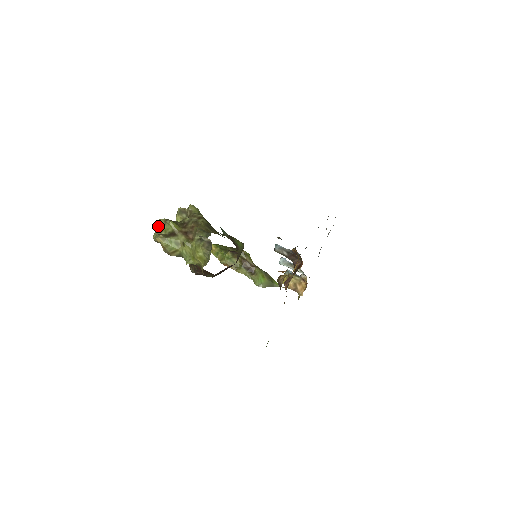
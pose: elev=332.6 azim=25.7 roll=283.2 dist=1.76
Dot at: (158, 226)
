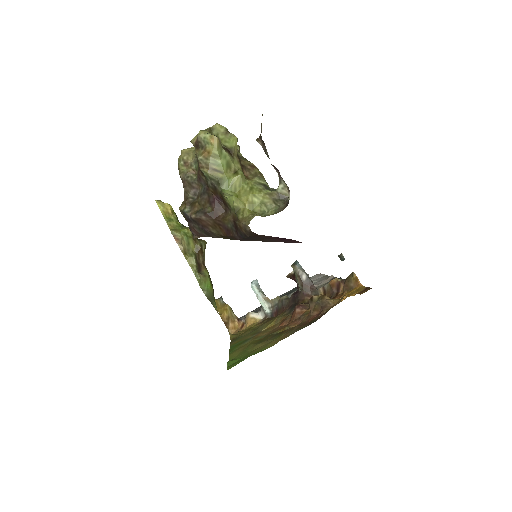
Dot at: (212, 128)
